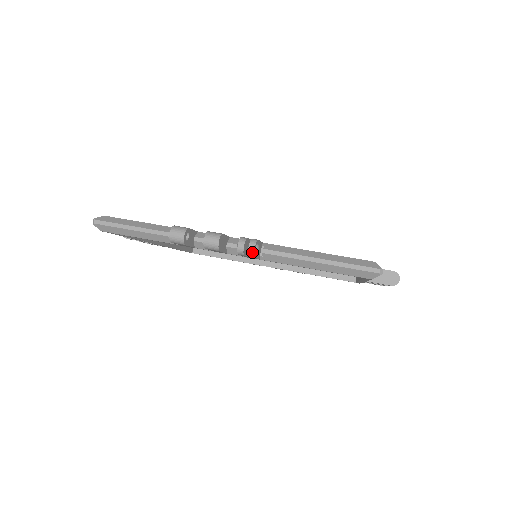
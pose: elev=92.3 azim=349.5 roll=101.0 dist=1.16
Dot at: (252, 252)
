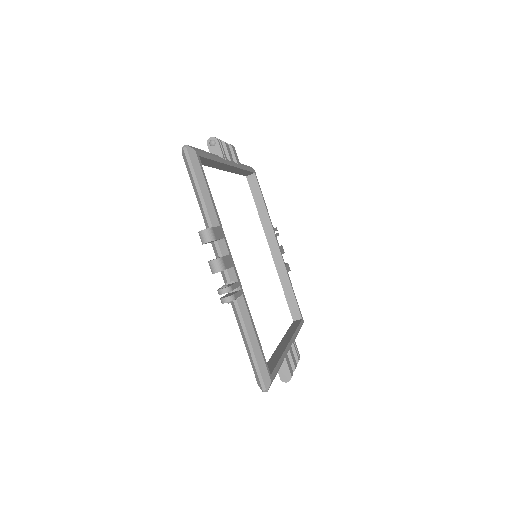
Dot at: (223, 302)
